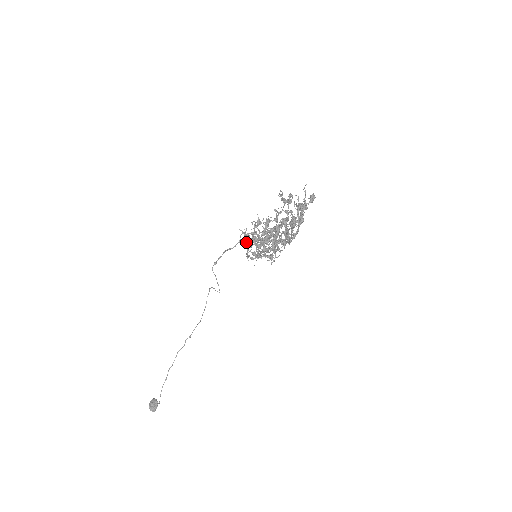
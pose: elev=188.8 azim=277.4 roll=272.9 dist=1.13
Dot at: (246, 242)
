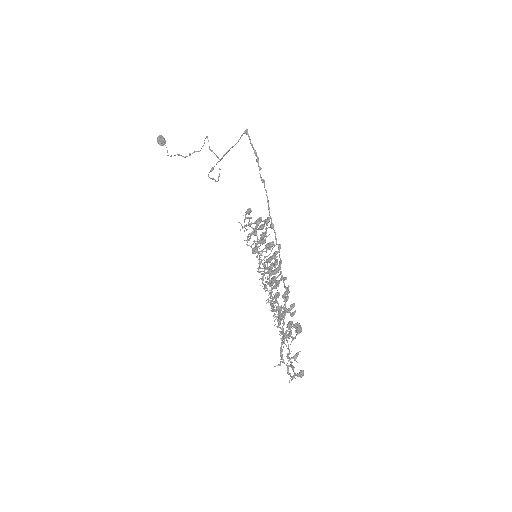
Dot at: (248, 214)
